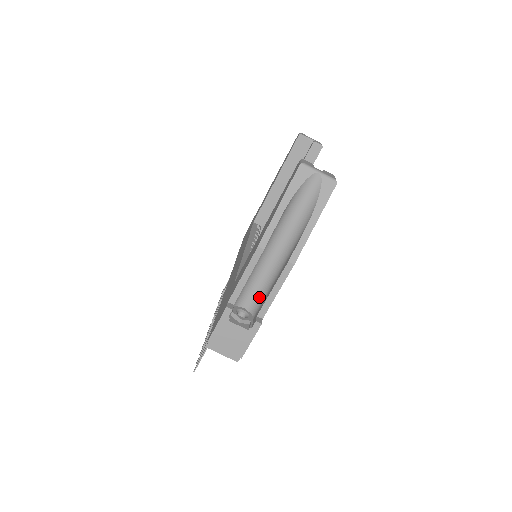
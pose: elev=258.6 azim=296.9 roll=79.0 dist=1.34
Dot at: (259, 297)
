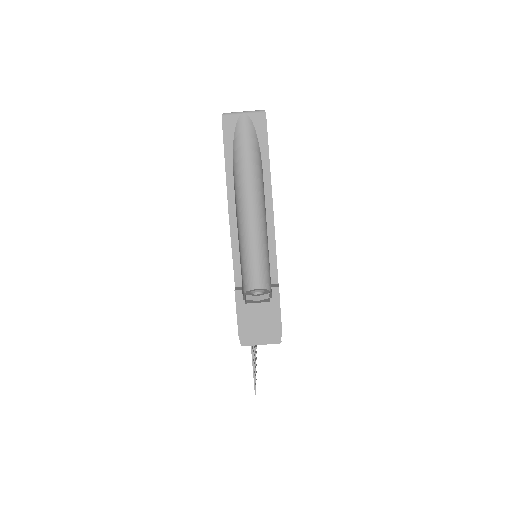
Dot at: (264, 268)
